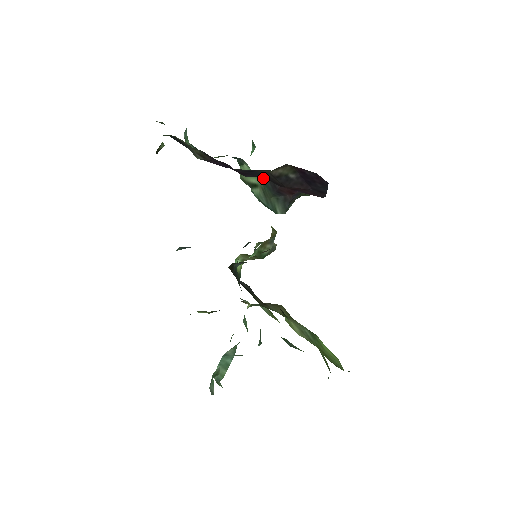
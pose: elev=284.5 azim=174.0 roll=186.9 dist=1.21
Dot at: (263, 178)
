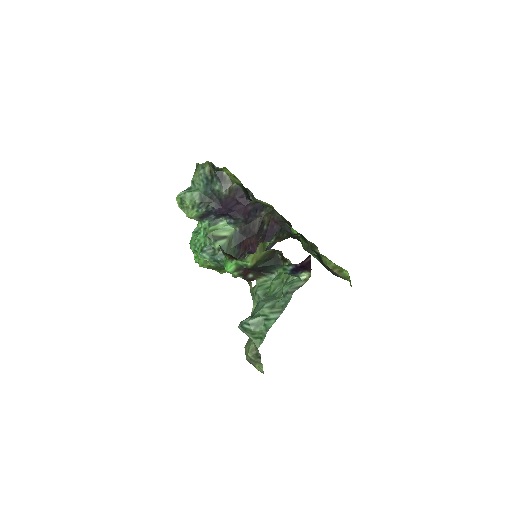
Dot at: (236, 231)
